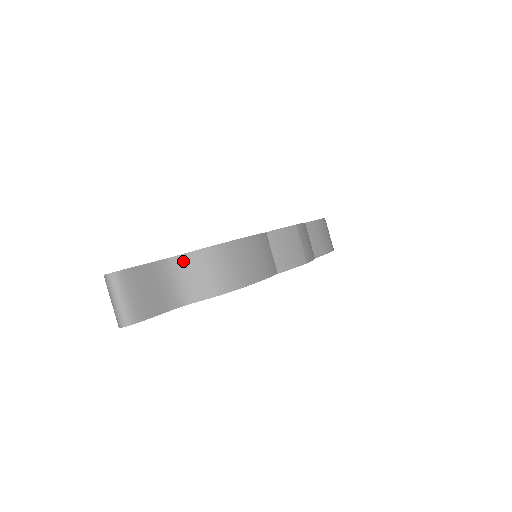
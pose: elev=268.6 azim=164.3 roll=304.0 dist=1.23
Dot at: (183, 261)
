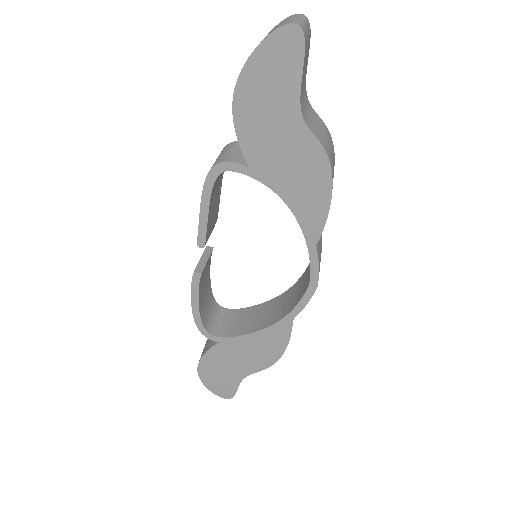
Dot at: (312, 110)
